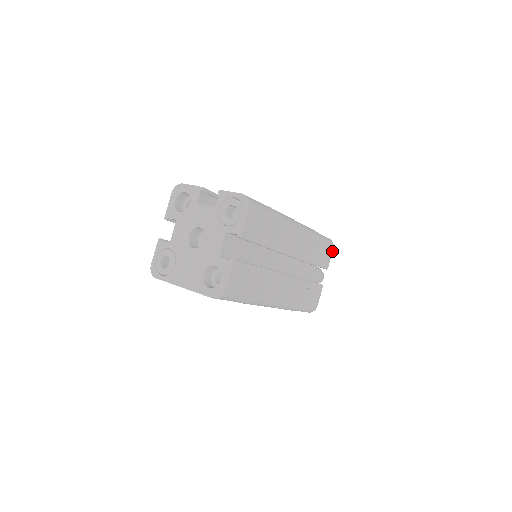
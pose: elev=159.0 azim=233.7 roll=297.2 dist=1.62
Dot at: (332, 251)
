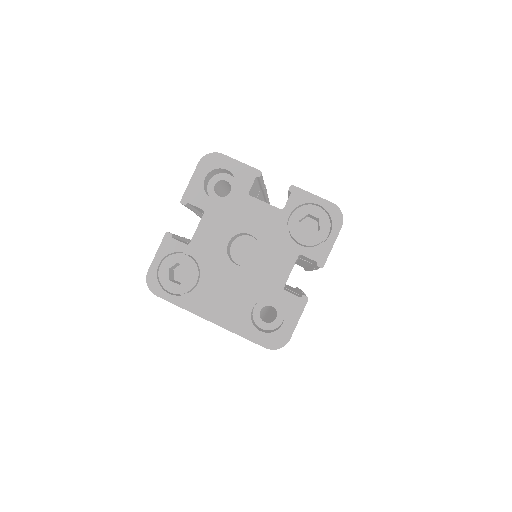
Dot at: occluded
